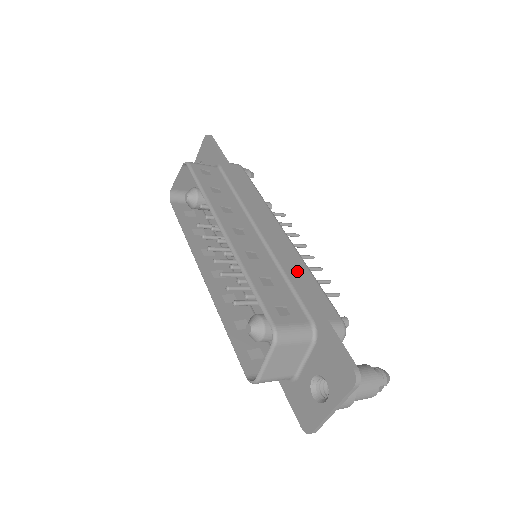
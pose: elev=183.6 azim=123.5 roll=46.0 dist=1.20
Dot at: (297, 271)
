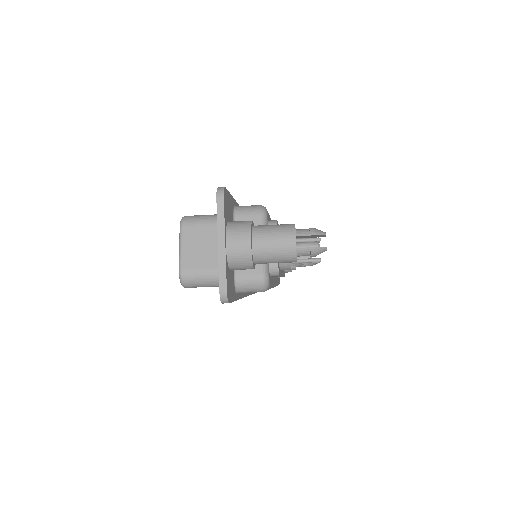
Dot at: occluded
